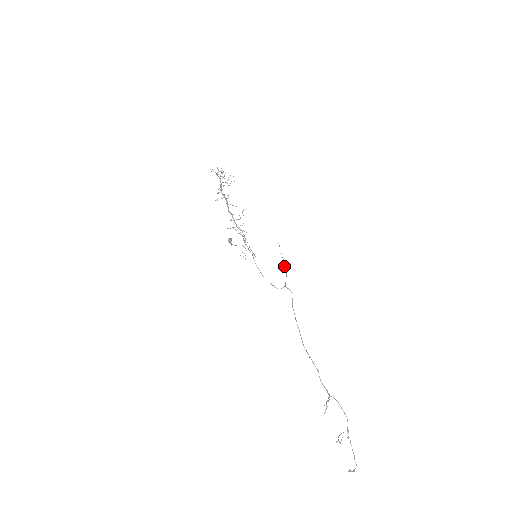
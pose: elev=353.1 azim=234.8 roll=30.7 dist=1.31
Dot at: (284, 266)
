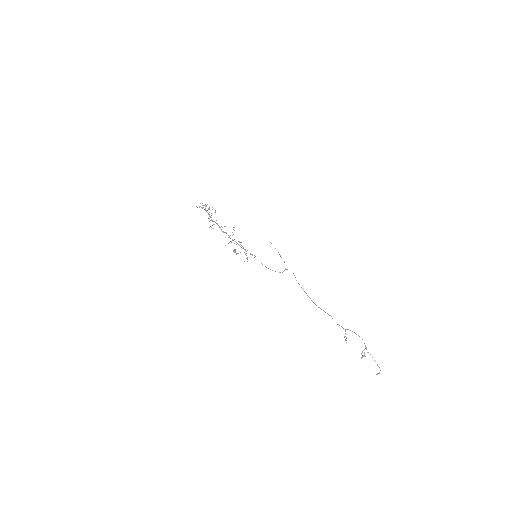
Dot at: (280, 255)
